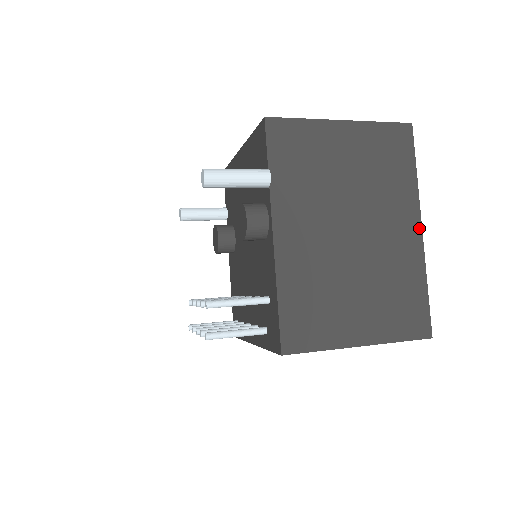
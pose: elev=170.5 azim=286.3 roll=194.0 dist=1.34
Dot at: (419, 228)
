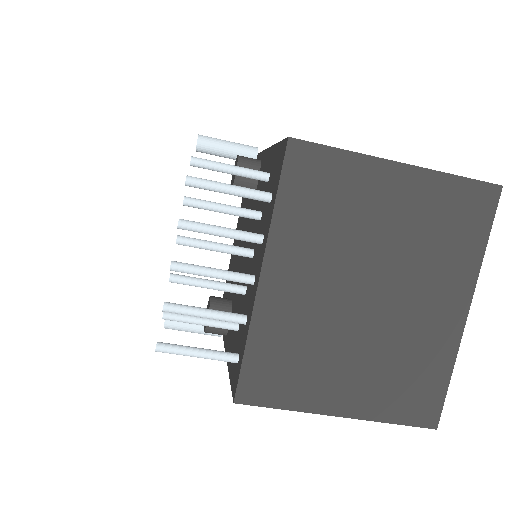
Dot at: occluded
